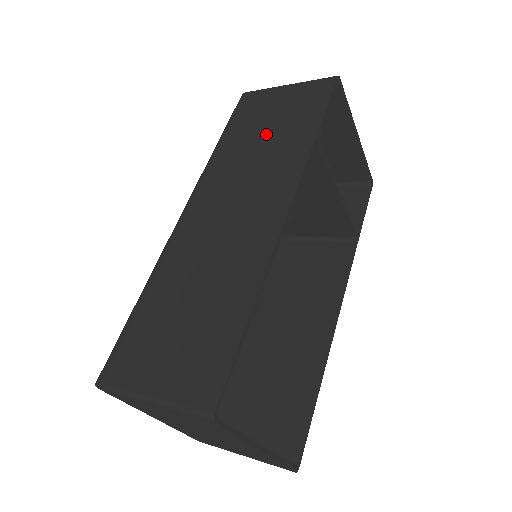
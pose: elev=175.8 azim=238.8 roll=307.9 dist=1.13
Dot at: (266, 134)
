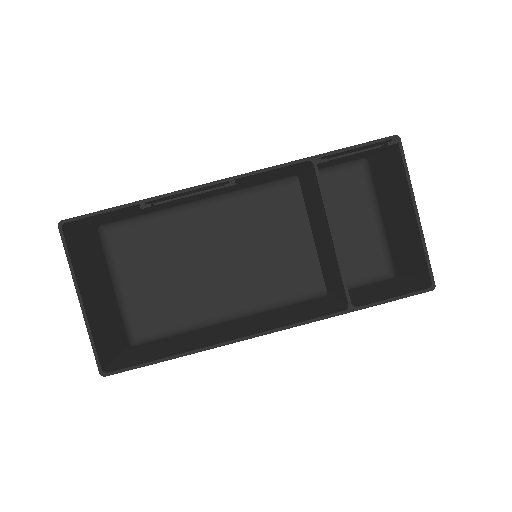
Dot at: occluded
